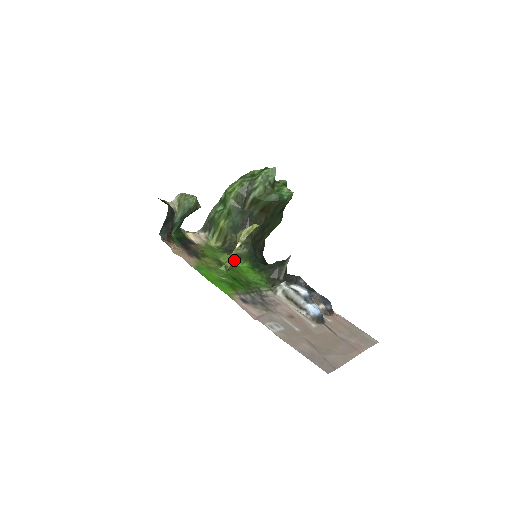
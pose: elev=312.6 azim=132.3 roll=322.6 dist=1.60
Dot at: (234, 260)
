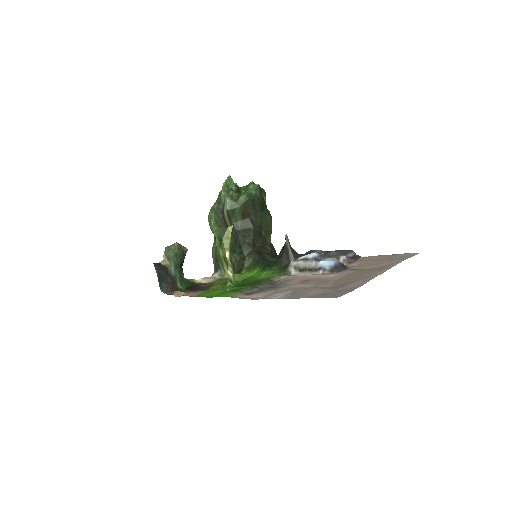
Dot at: (245, 274)
